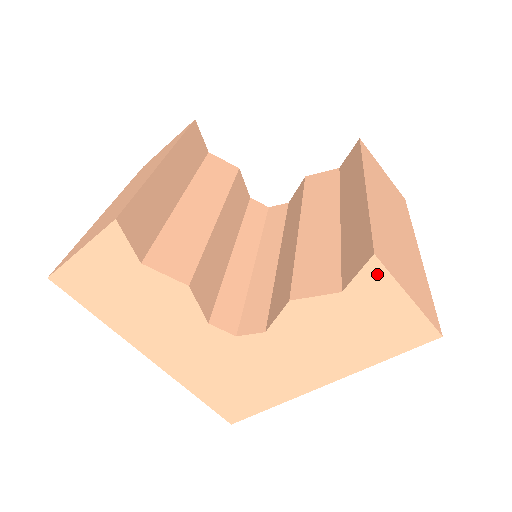
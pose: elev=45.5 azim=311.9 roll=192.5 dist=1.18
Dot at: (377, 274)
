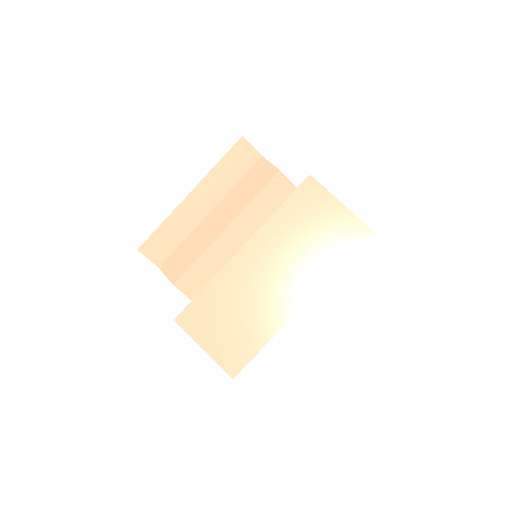
Dot at: occluded
